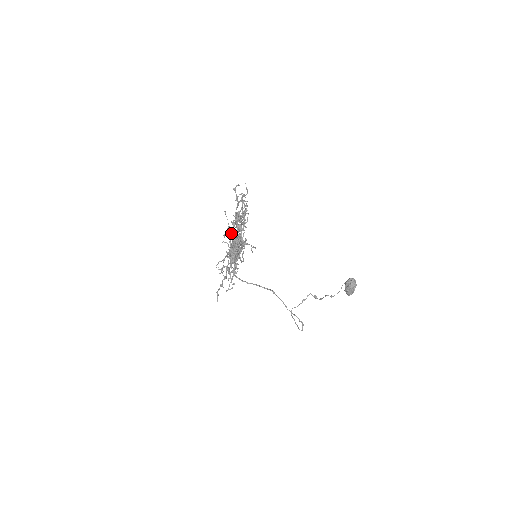
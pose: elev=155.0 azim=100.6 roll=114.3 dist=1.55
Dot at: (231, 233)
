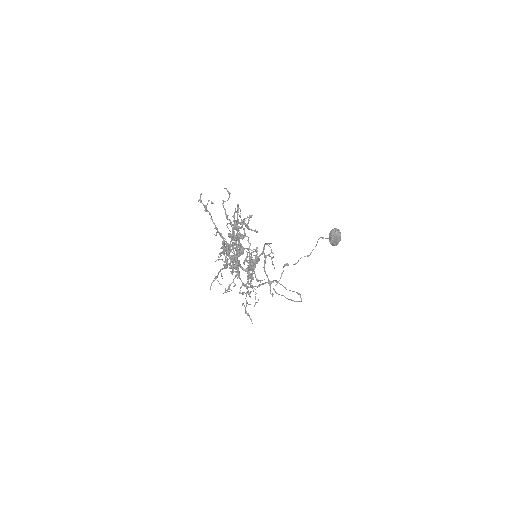
Dot at: occluded
